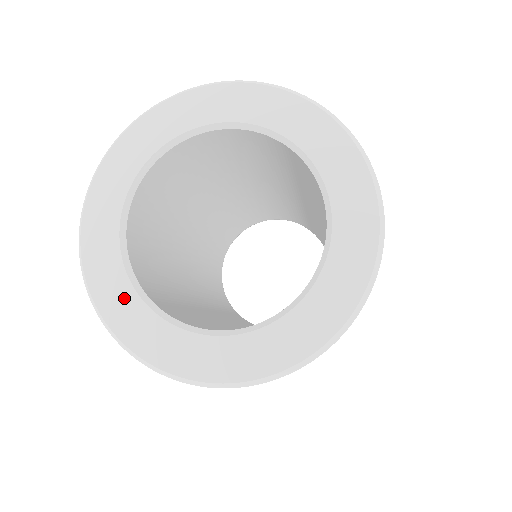
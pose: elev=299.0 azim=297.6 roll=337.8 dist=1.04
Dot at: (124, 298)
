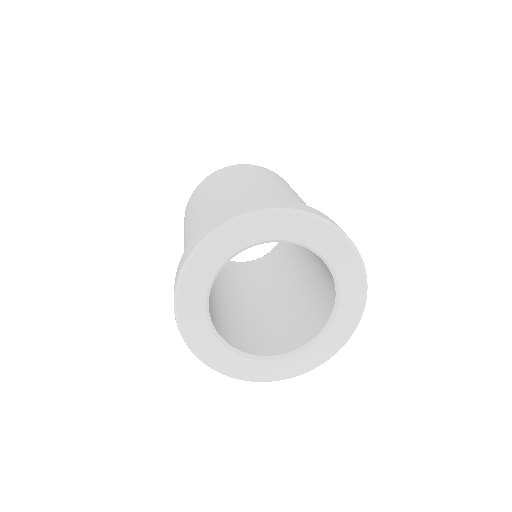
Dot at: (246, 365)
